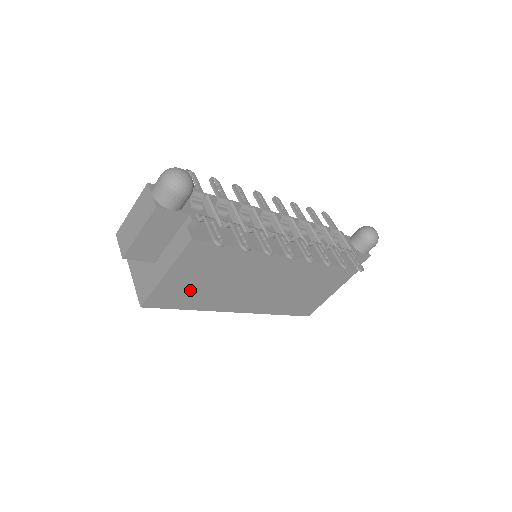
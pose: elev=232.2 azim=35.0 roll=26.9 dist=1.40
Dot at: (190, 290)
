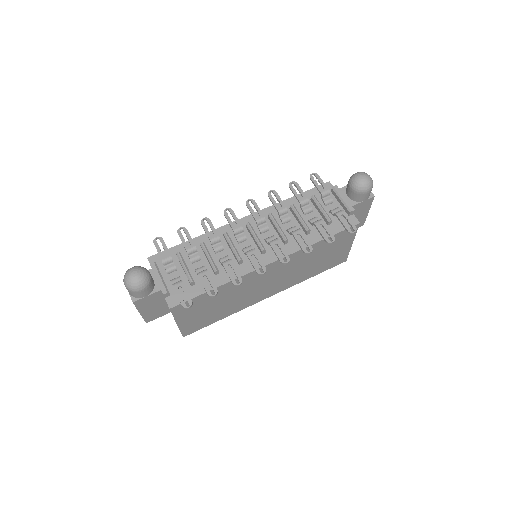
Dot at: (208, 316)
